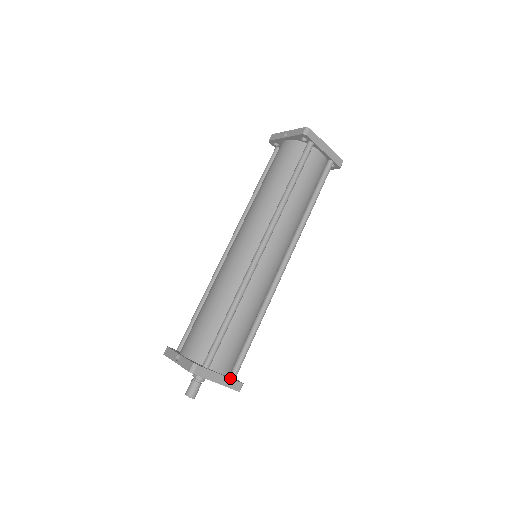
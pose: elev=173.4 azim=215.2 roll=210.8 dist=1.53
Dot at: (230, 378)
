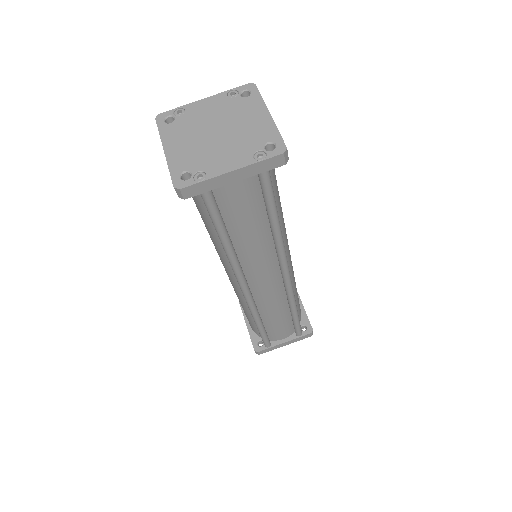
Dot at: (295, 338)
